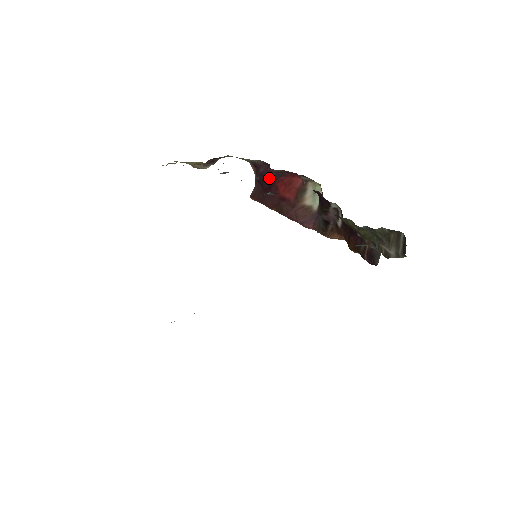
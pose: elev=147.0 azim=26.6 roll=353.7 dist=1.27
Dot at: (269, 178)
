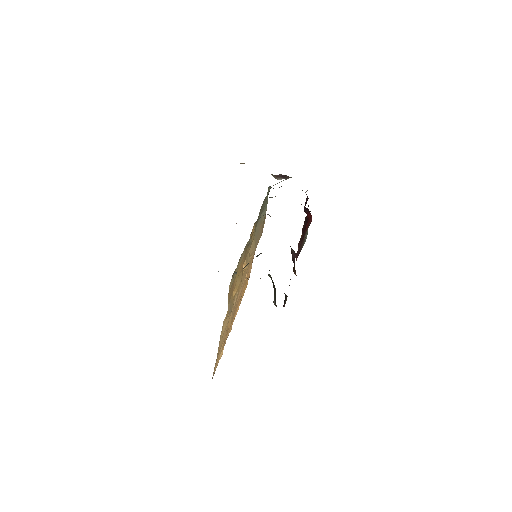
Dot at: occluded
